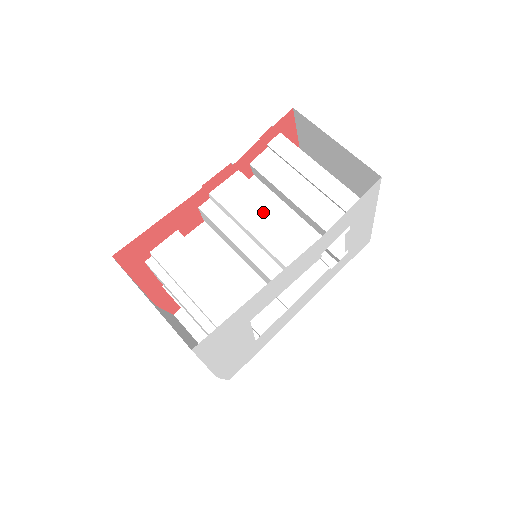
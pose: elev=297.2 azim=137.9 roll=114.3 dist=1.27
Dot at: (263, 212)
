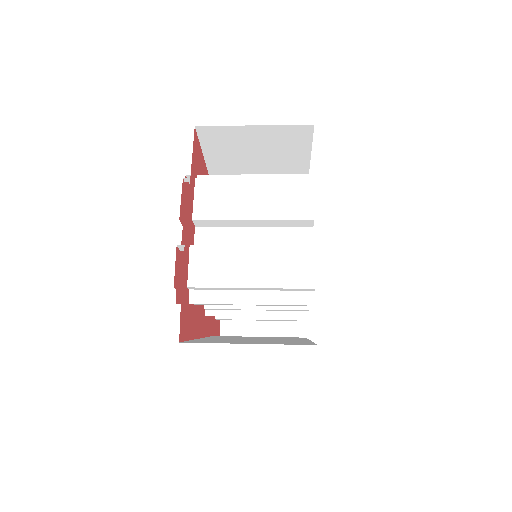
Dot at: occluded
